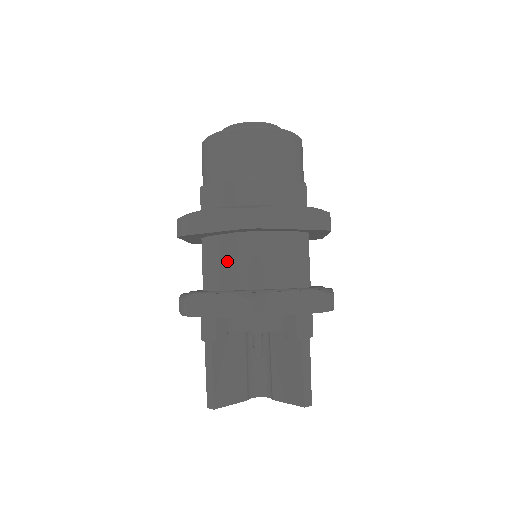
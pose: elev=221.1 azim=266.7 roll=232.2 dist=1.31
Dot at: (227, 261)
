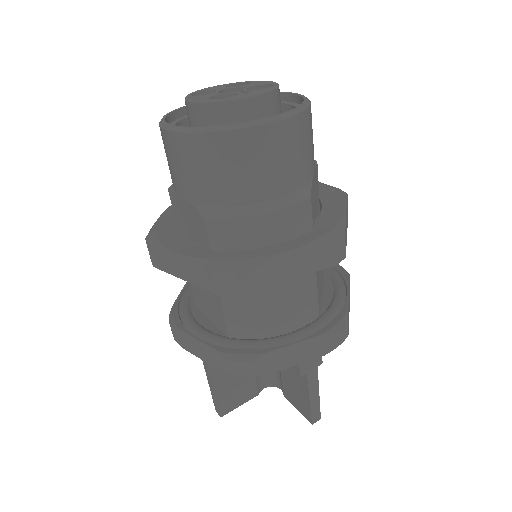
Dot at: (212, 298)
